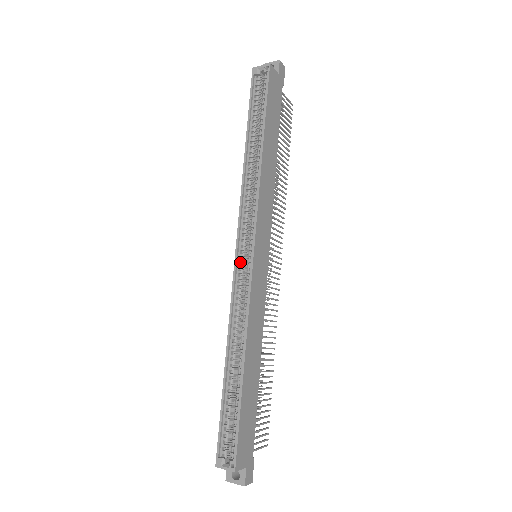
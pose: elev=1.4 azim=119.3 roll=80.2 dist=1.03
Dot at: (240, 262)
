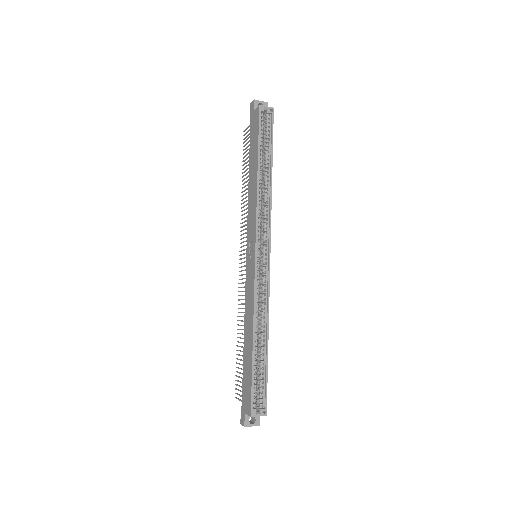
Dot at: (256, 261)
